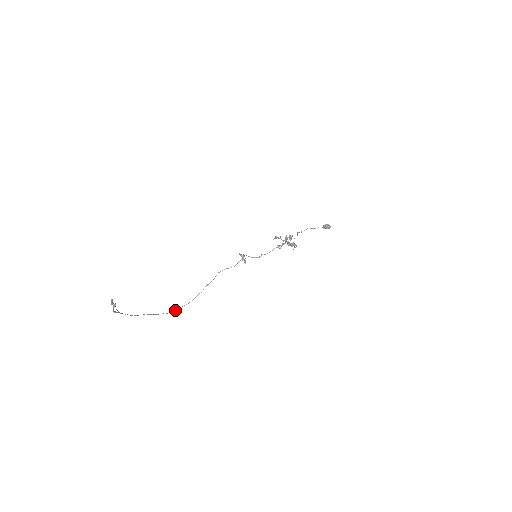
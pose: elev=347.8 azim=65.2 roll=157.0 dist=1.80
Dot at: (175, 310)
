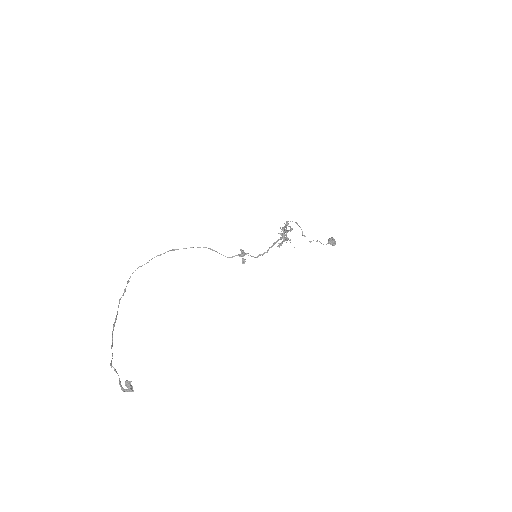
Dot at: occluded
